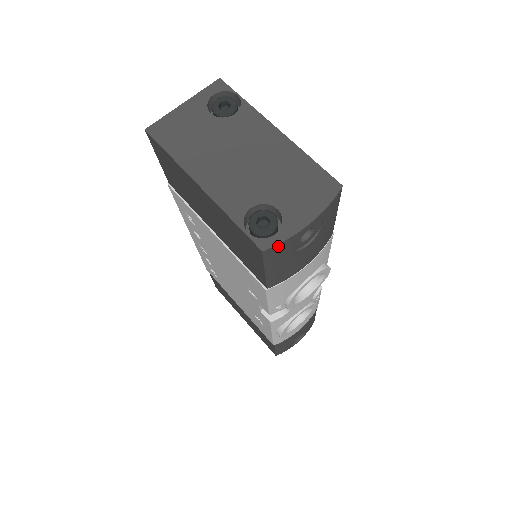
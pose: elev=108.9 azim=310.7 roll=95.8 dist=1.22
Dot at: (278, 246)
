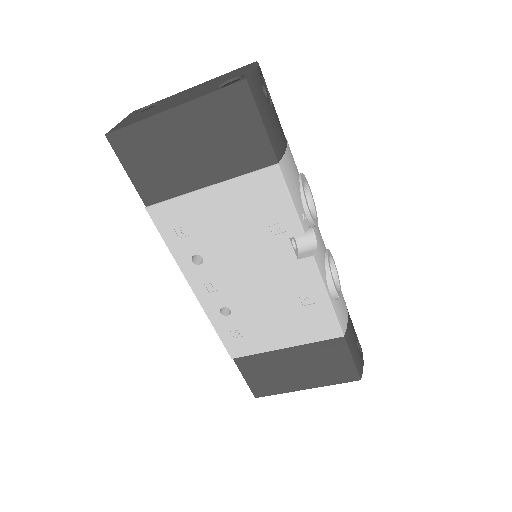
Dot at: (252, 79)
